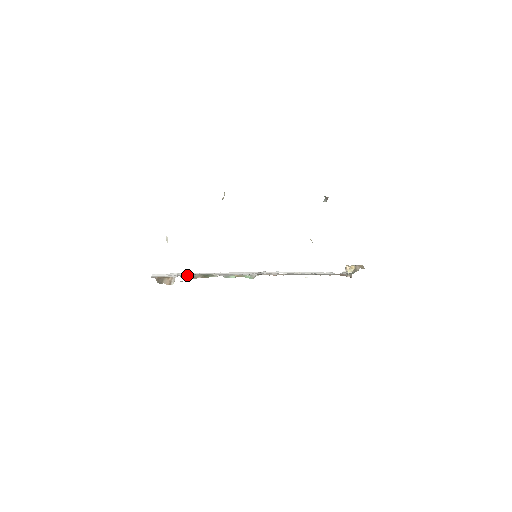
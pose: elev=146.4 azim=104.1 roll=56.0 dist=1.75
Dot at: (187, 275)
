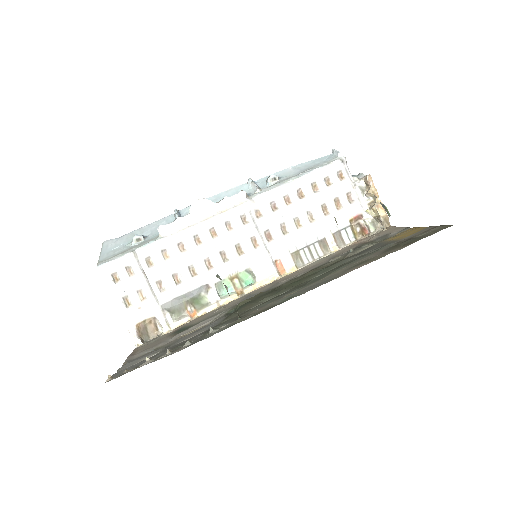
Dot at: (171, 309)
